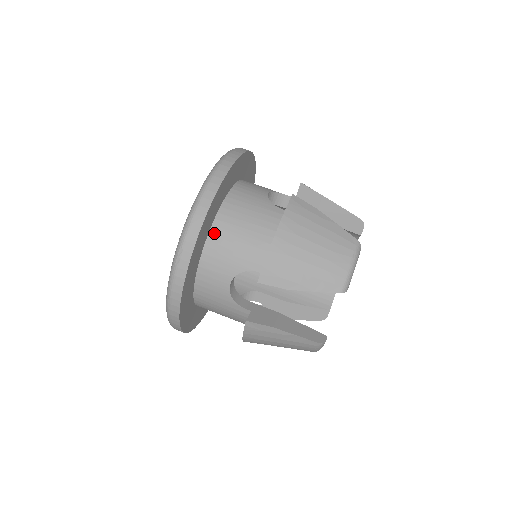
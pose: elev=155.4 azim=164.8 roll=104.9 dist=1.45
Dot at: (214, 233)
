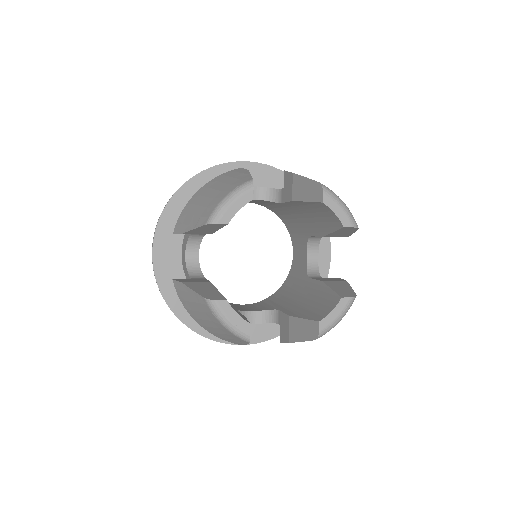
Dot at: occluded
